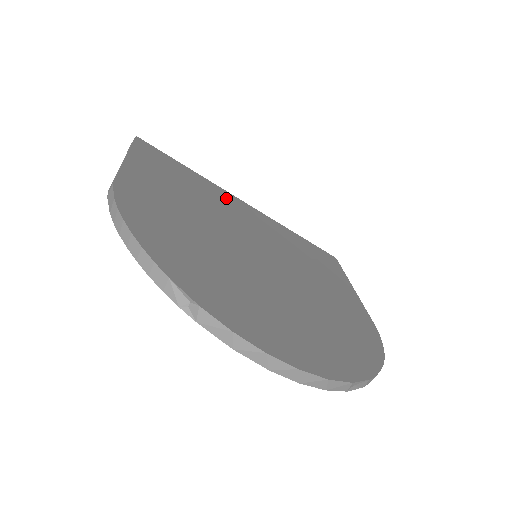
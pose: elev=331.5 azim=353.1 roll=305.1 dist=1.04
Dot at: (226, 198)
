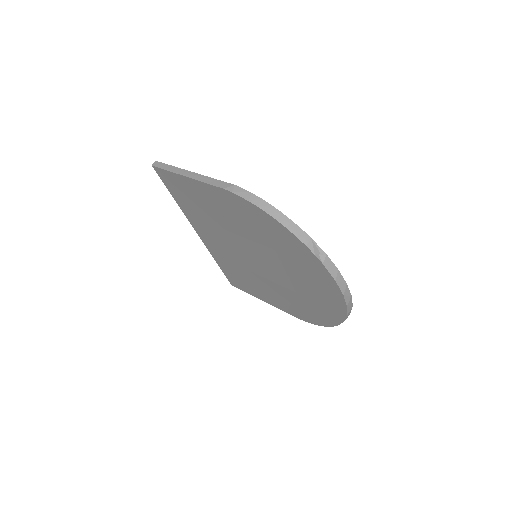
Dot at: occluded
